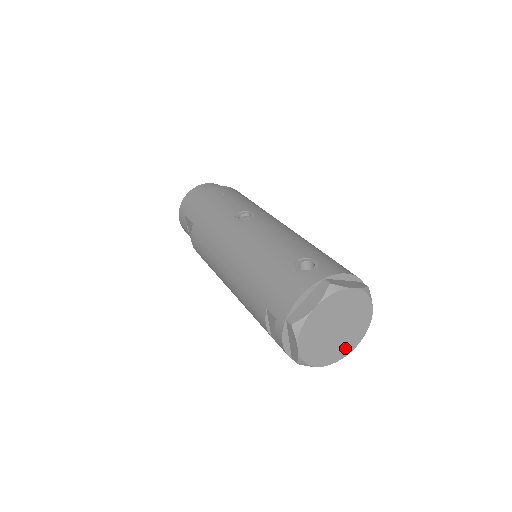
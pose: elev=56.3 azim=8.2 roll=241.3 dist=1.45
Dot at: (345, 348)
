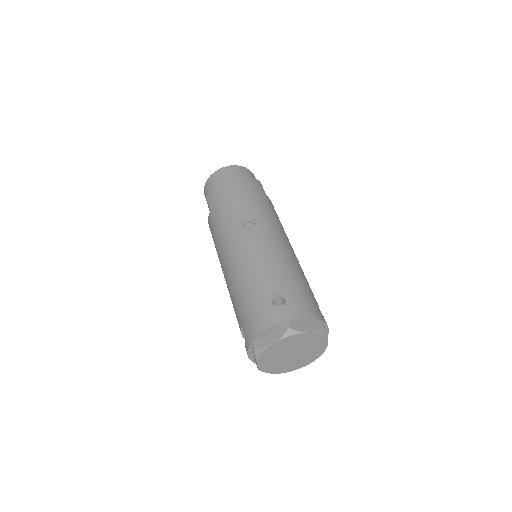
Dot at: (301, 364)
